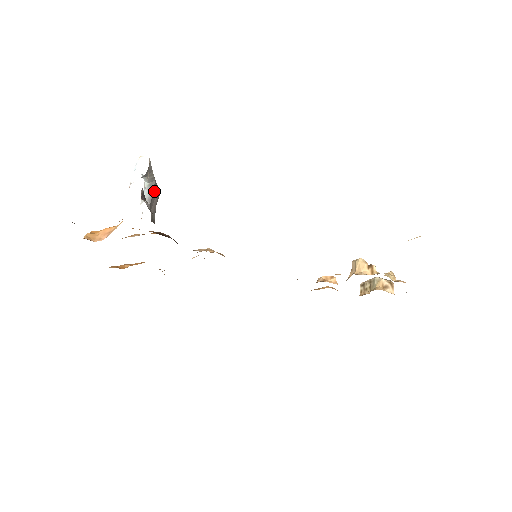
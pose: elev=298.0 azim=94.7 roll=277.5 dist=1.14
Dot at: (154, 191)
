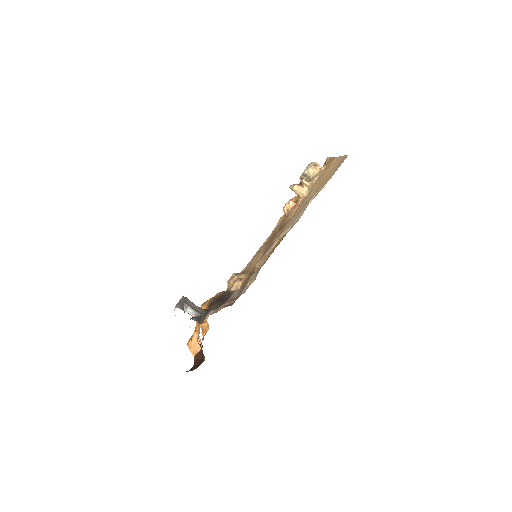
Dot at: (188, 305)
